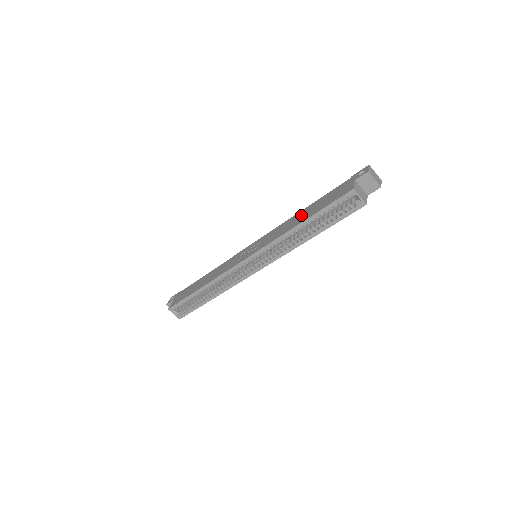
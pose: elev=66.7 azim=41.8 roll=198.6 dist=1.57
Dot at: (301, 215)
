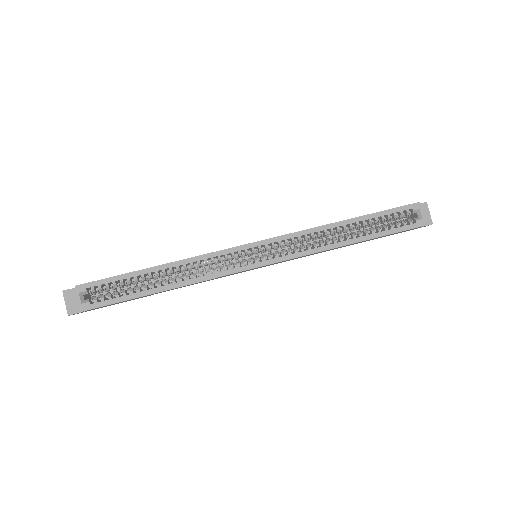
Dot at: occluded
